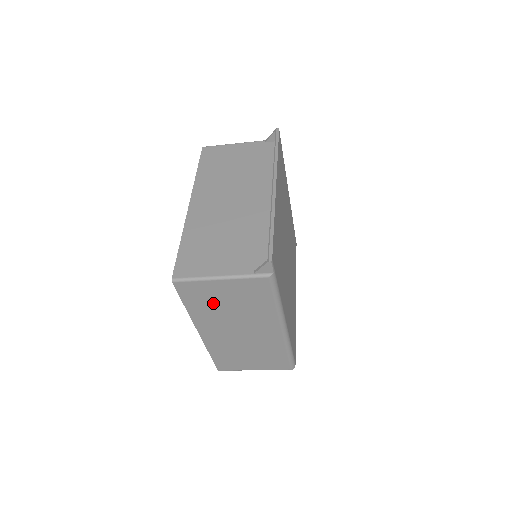
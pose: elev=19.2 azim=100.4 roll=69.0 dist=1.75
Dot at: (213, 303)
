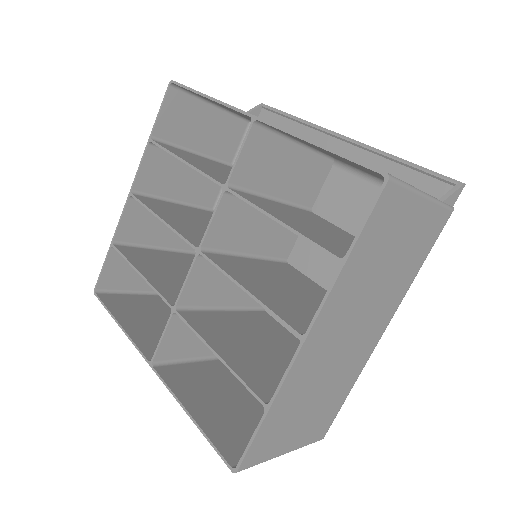
Dot at: (380, 254)
